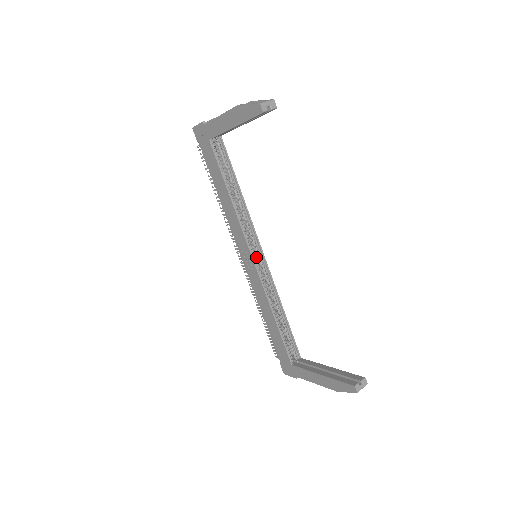
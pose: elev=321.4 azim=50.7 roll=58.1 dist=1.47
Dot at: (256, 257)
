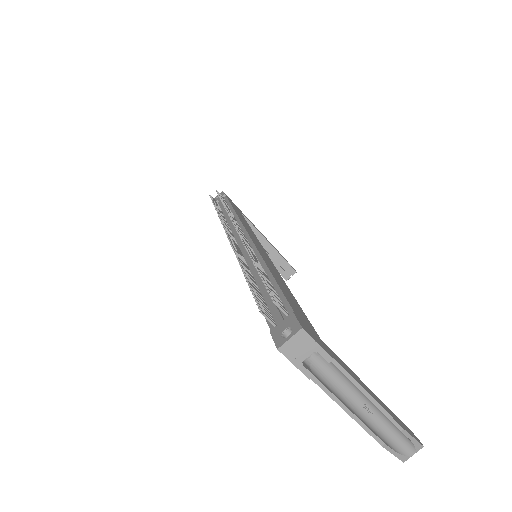
Dot at: occluded
